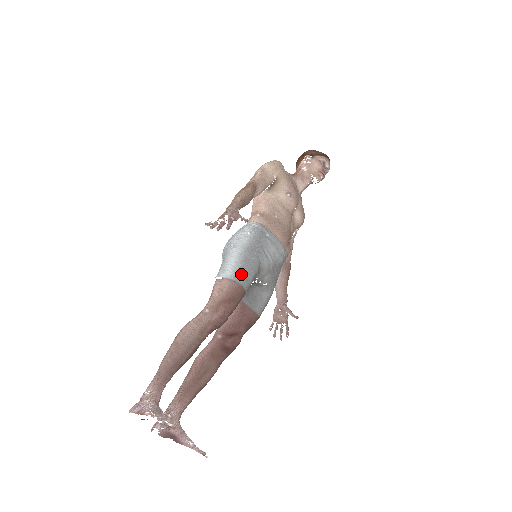
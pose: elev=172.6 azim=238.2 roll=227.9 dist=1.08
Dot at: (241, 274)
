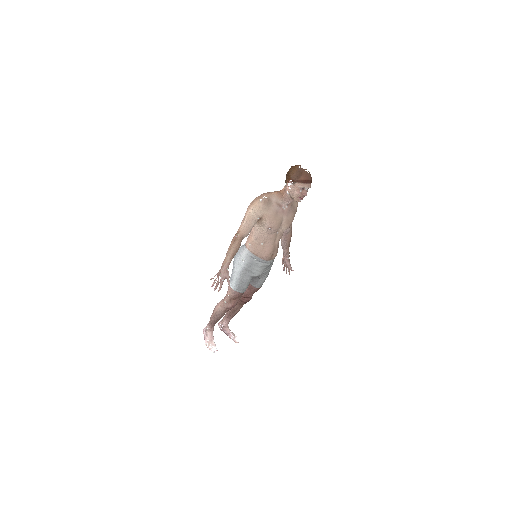
Dot at: (239, 288)
